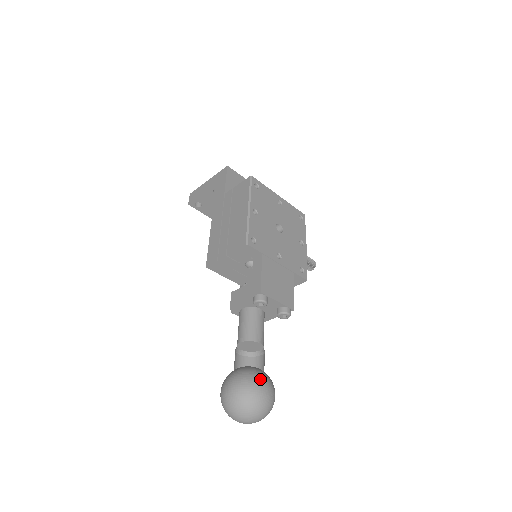
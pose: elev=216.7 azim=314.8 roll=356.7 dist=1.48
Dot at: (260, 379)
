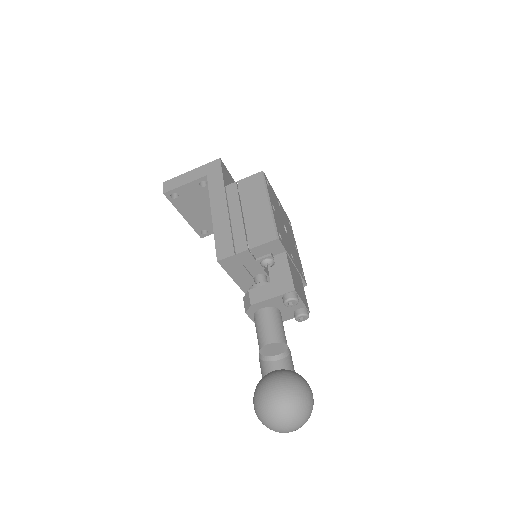
Dot at: (304, 382)
